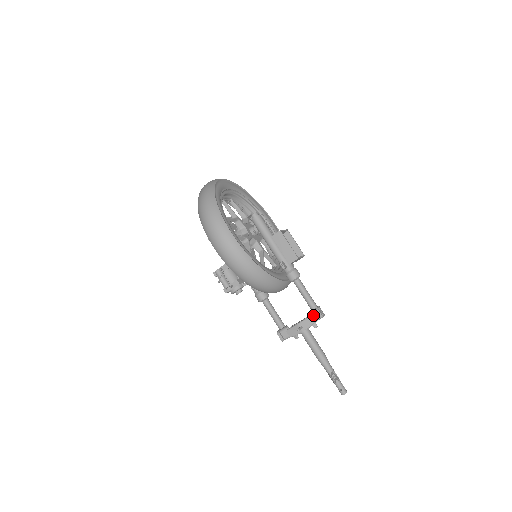
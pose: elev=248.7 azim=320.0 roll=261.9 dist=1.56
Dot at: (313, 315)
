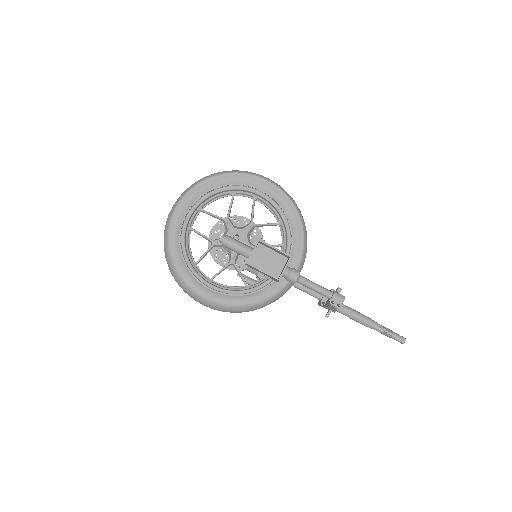
Dot at: (331, 306)
